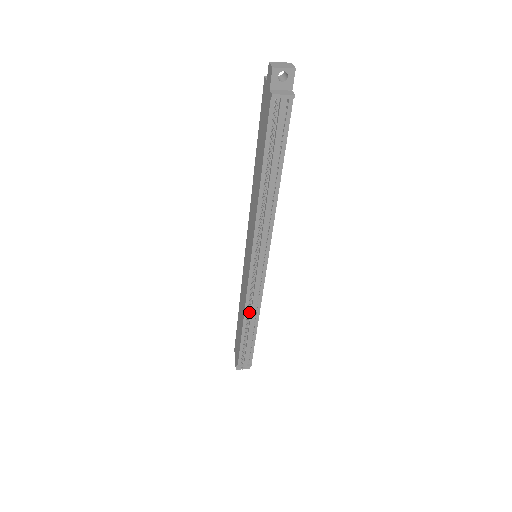
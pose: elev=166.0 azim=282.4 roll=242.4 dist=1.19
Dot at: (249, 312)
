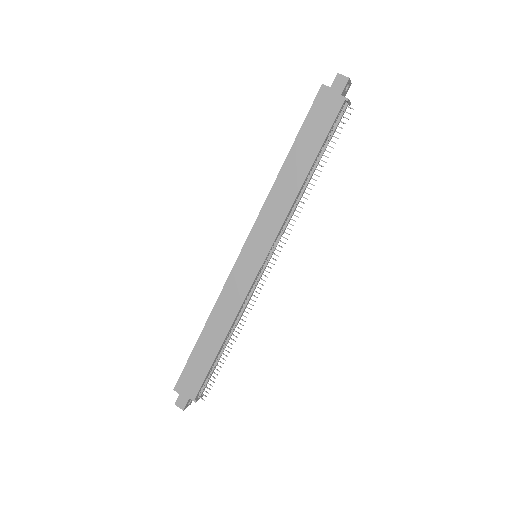
Dot at: (242, 319)
